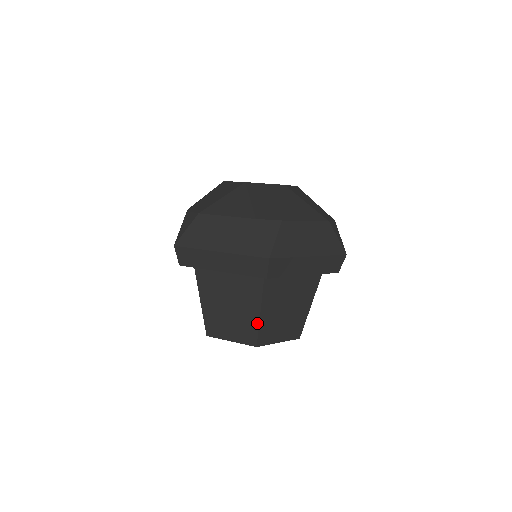
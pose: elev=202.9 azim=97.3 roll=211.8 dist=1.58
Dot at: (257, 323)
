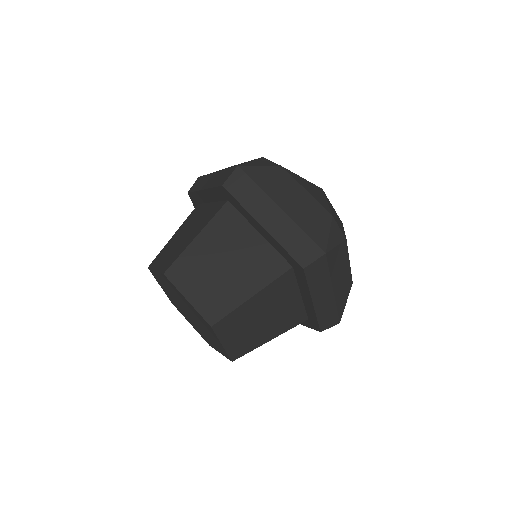
Dot at: (238, 304)
